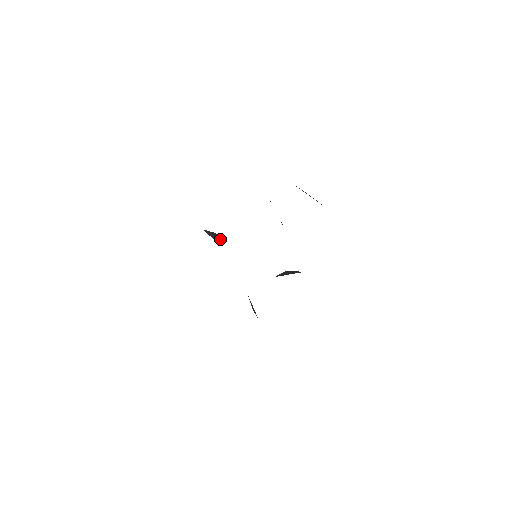
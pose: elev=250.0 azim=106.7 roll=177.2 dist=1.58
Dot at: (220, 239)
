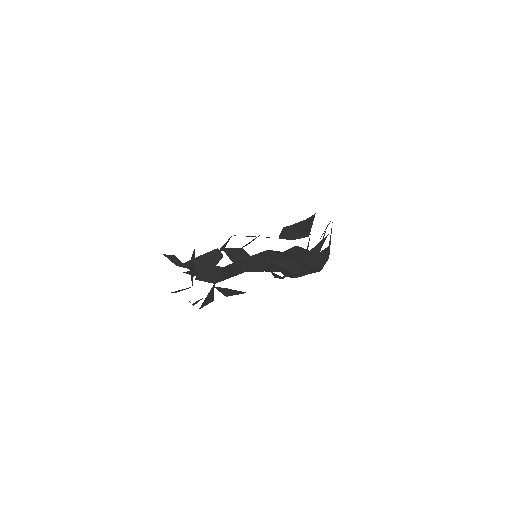
Dot at: occluded
